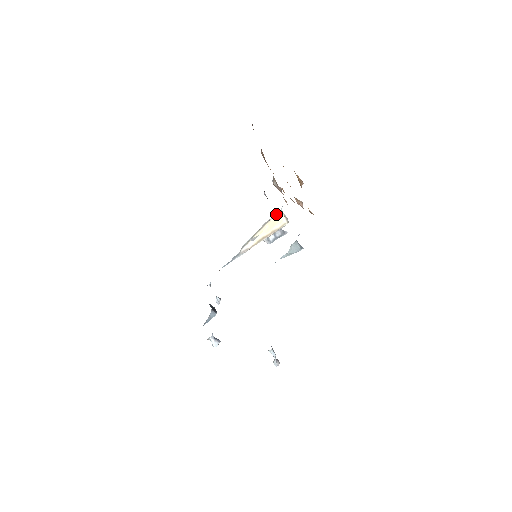
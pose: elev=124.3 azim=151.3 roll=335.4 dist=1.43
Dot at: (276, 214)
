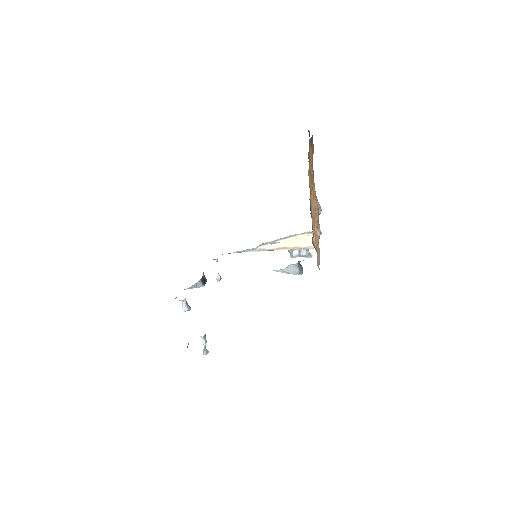
Dot at: (306, 233)
